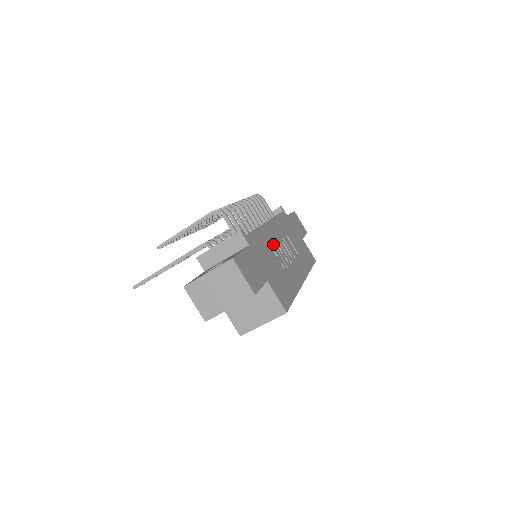
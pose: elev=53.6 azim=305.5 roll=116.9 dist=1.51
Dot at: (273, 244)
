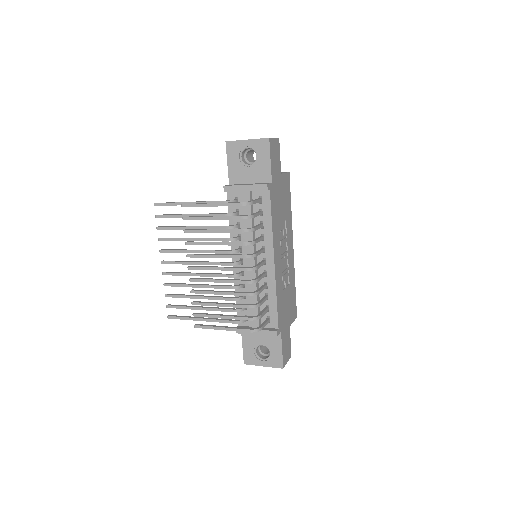
Dot at: (281, 277)
